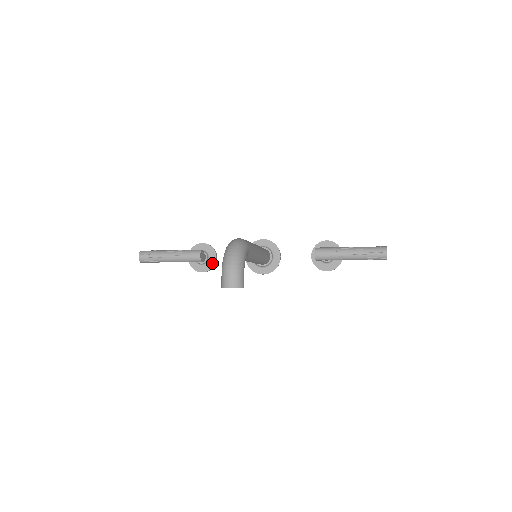
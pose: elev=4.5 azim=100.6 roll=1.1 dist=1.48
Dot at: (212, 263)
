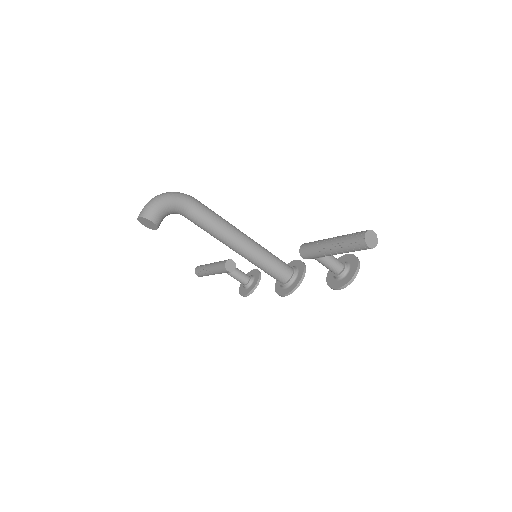
Dot at: (253, 286)
